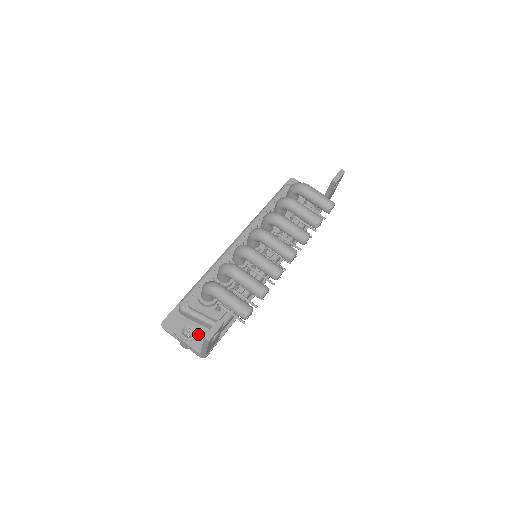
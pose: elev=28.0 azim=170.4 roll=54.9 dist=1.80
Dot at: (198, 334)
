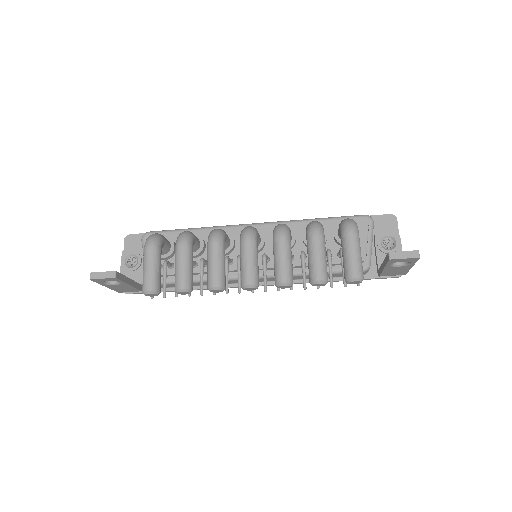
Dot at: (136, 270)
